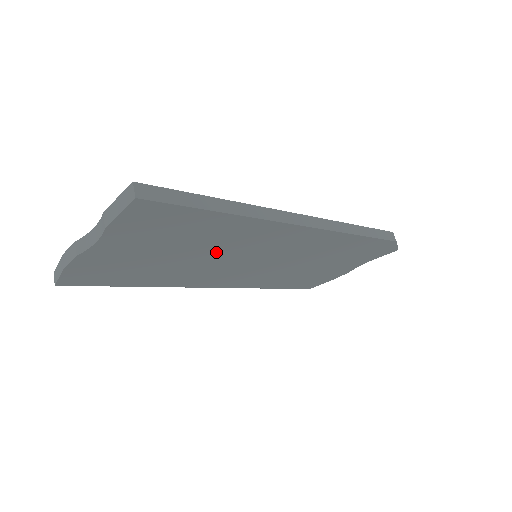
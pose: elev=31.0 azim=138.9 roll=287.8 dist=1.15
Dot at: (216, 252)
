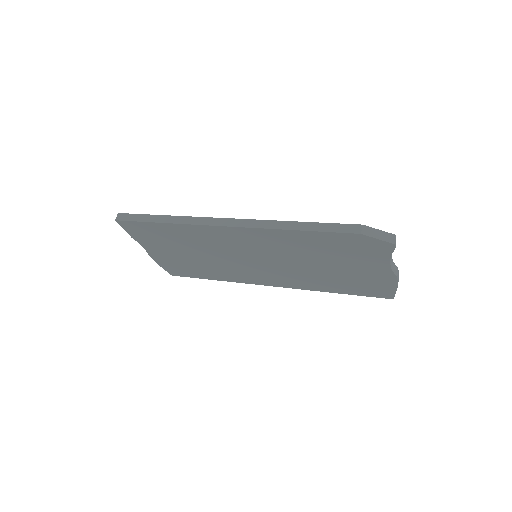
Dot at: (210, 251)
